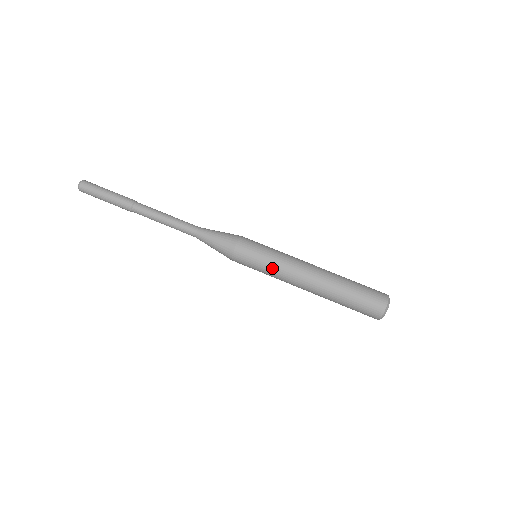
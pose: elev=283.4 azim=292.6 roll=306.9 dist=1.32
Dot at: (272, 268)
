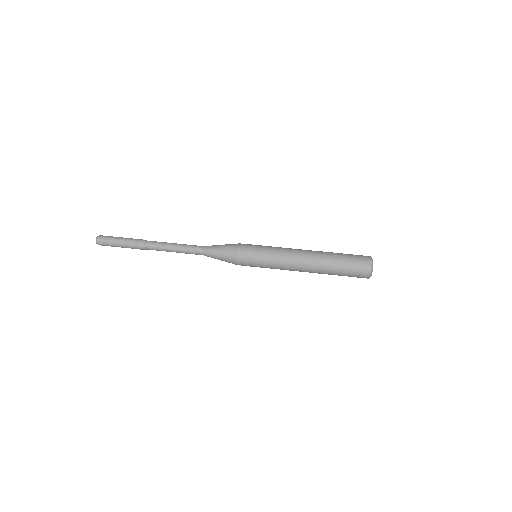
Dot at: (273, 252)
